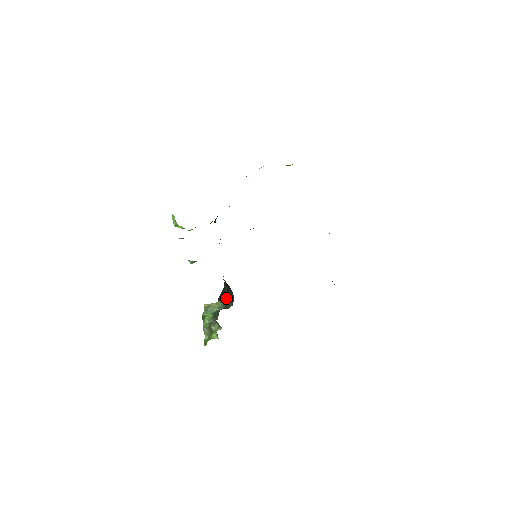
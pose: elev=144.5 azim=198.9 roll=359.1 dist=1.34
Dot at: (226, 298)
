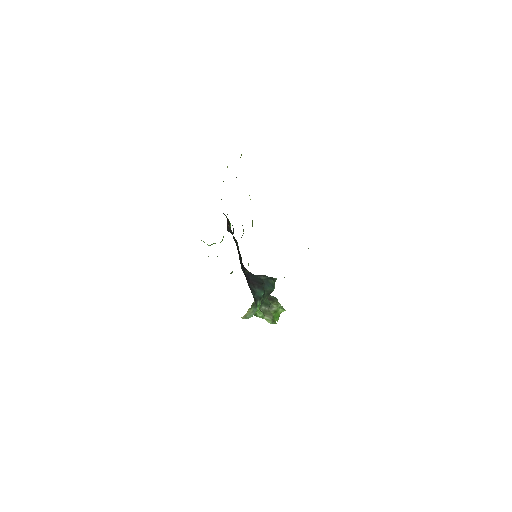
Dot at: (252, 303)
